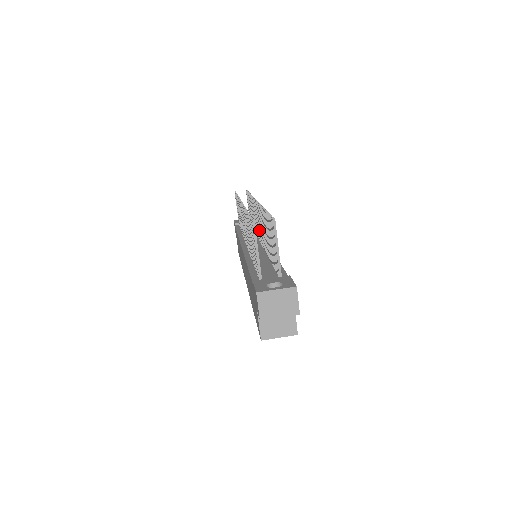
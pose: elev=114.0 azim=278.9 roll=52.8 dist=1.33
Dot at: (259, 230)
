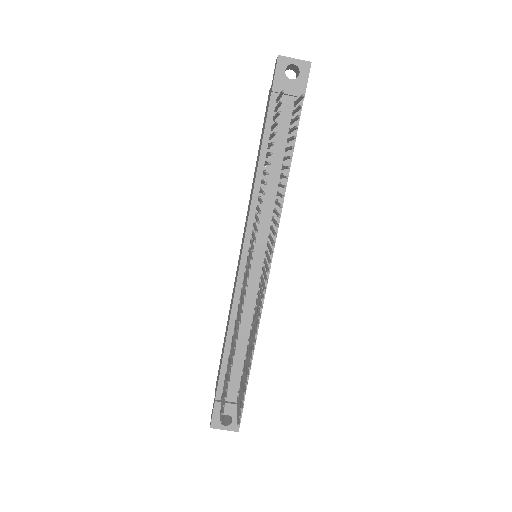
Dot at: occluded
